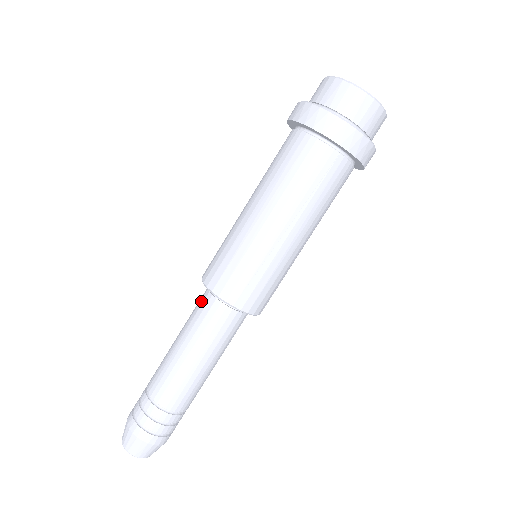
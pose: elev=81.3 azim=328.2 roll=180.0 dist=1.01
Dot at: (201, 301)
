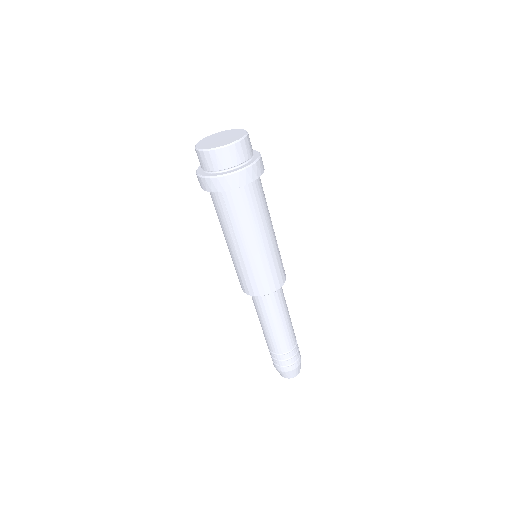
Dot at: occluded
